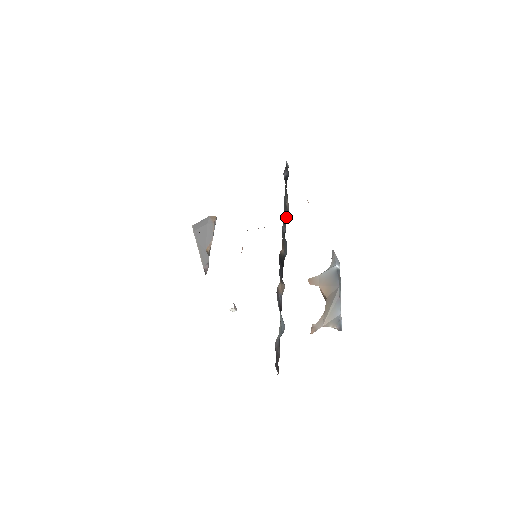
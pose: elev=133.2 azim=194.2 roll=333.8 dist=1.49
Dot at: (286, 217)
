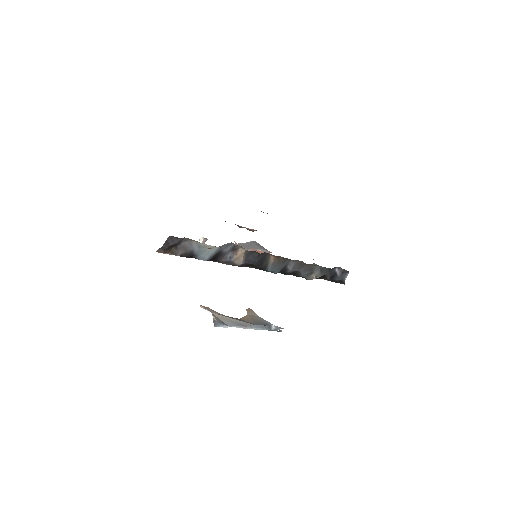
Dot at: (301, 272)
